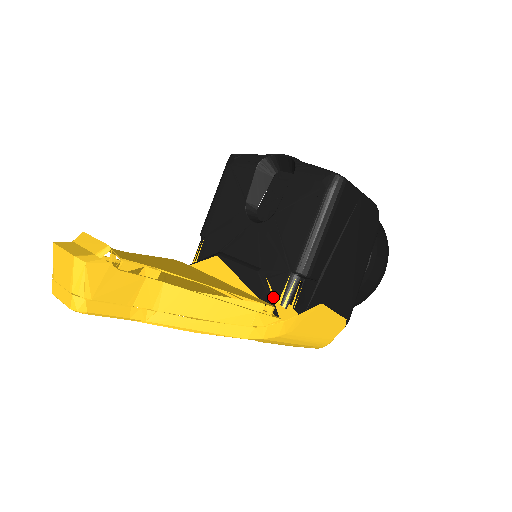
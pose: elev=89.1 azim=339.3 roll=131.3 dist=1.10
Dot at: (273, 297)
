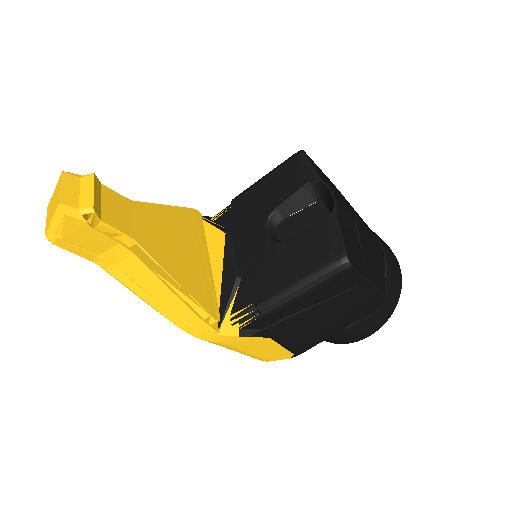
Dot at: (229, 309)
